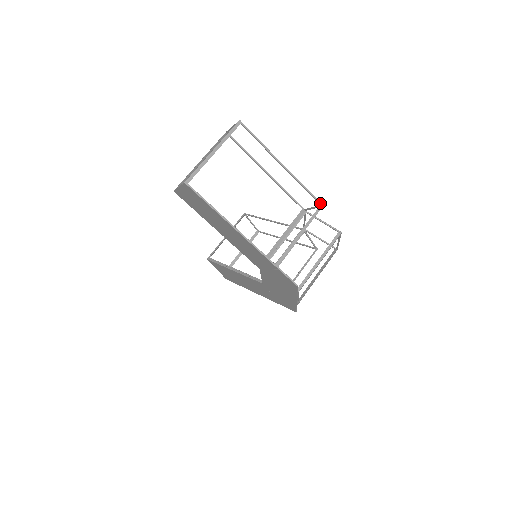
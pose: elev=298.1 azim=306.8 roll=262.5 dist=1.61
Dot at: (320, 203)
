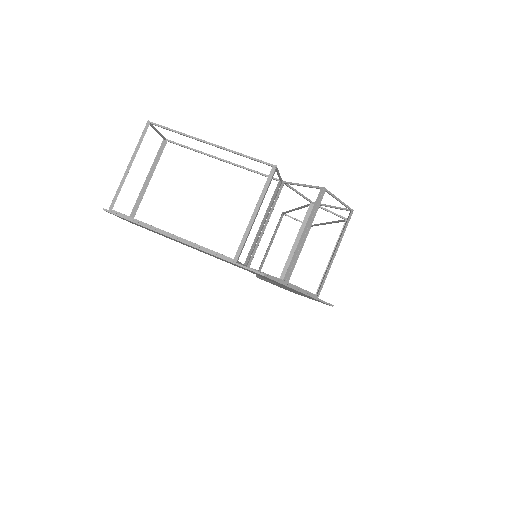
Dot at: (271, 165)
